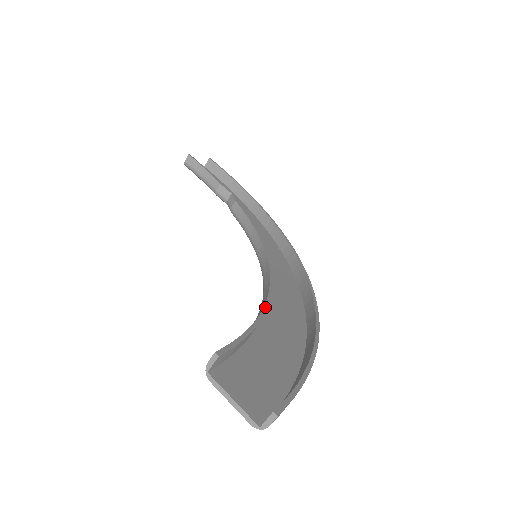
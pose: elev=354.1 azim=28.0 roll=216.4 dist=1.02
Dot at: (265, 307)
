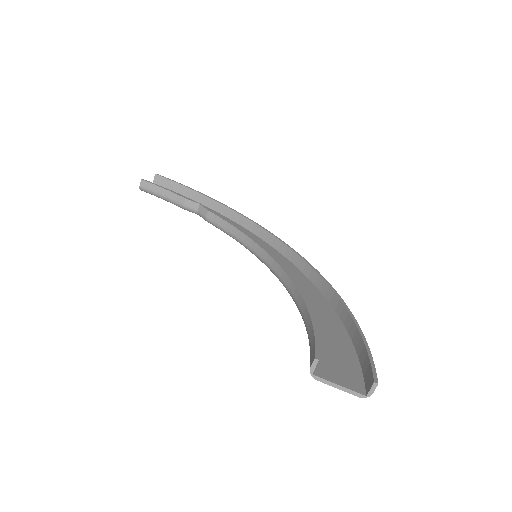
Dot at: (305, 302)
